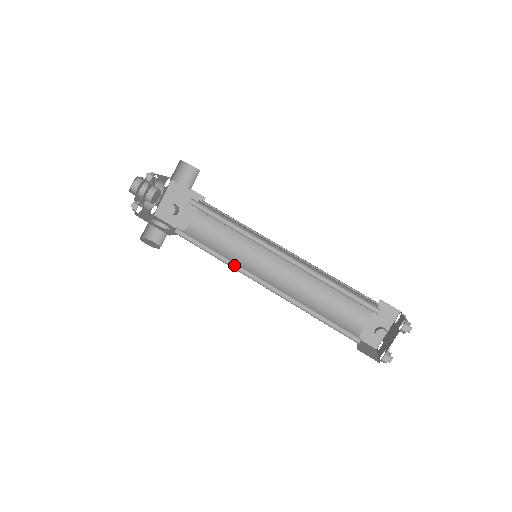
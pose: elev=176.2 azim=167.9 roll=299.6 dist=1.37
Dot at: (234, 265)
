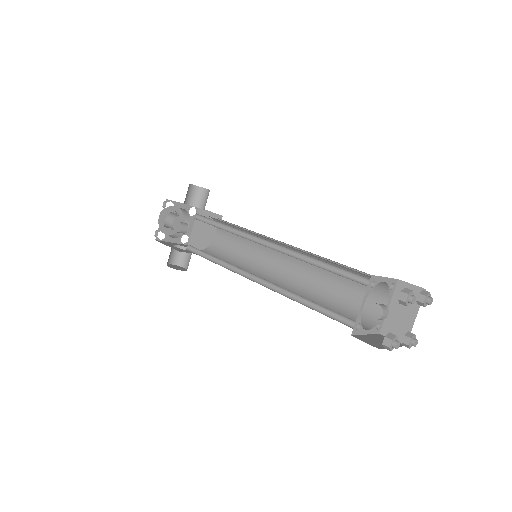
Dot at: (232, 267)
